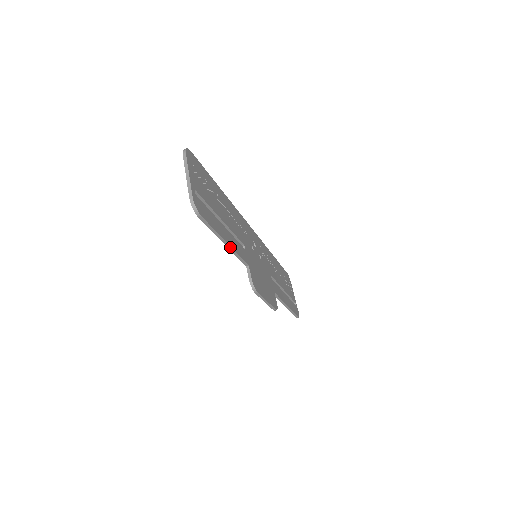
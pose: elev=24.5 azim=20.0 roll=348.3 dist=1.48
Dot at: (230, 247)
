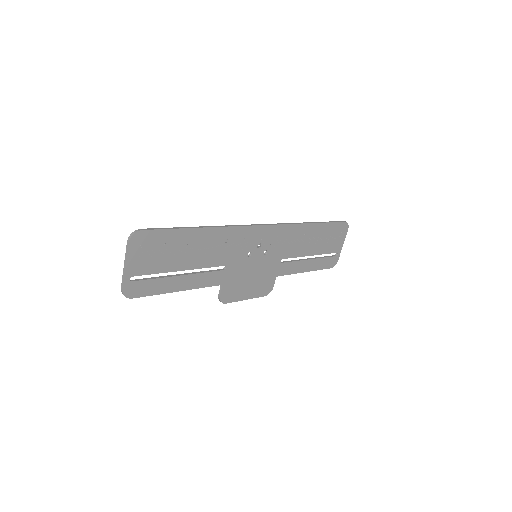
Dot at: (187, 289)
